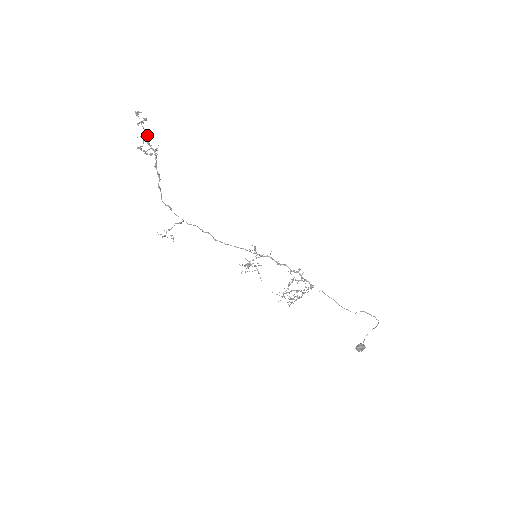
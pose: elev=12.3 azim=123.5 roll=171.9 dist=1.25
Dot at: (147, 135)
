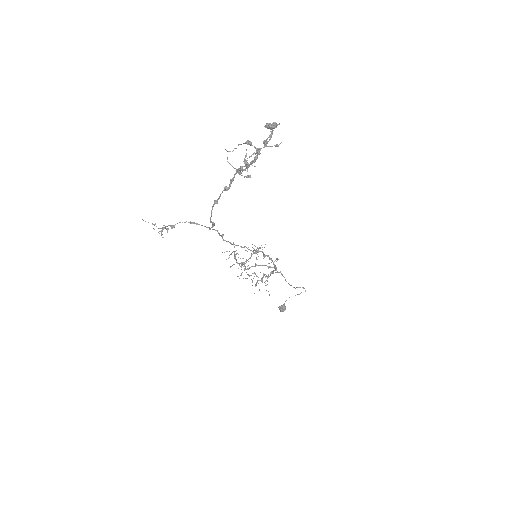
Dot at: (260, 153)
